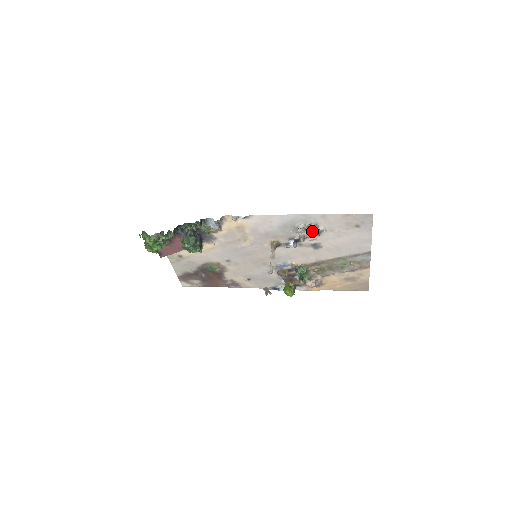
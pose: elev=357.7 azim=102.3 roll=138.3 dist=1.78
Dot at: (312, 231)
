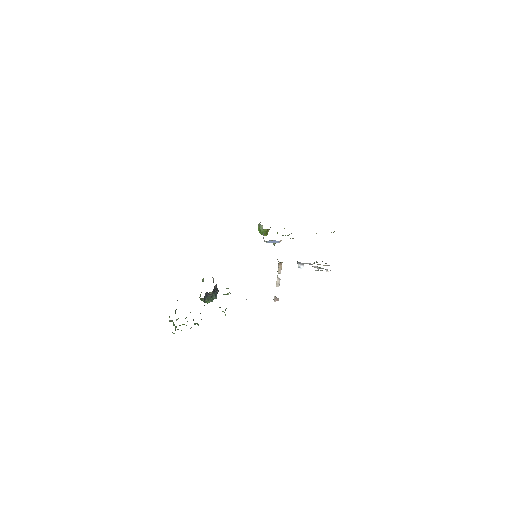
Dot at: (324, 265)
